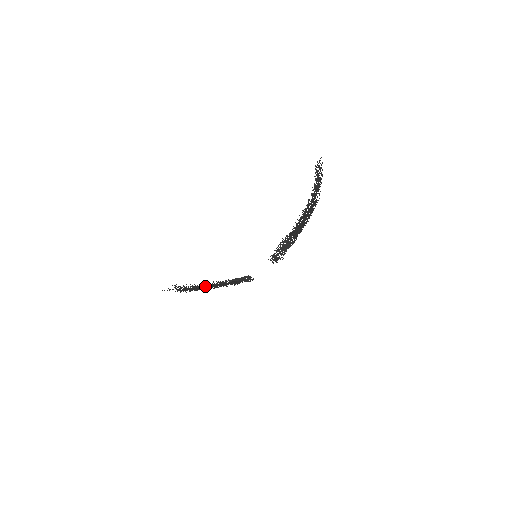
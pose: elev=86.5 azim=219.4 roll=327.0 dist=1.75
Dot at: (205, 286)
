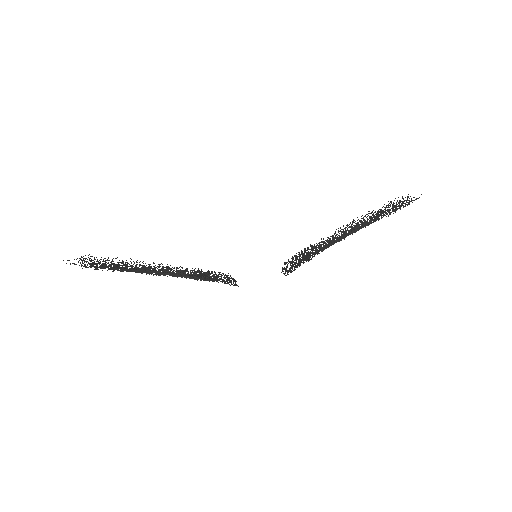
Dot at: (142, 268)
